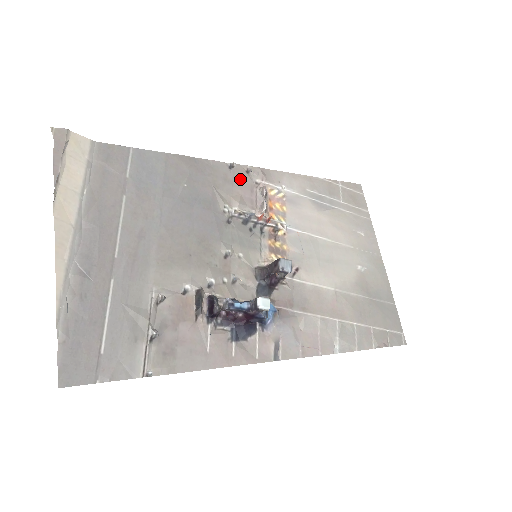
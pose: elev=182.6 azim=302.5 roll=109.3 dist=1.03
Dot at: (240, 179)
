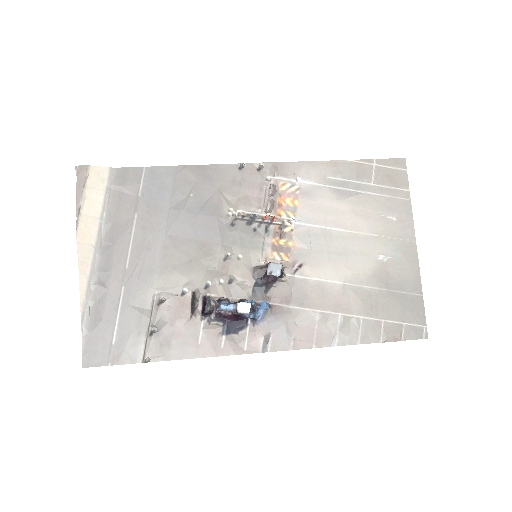
Dot at: (249, 179)
